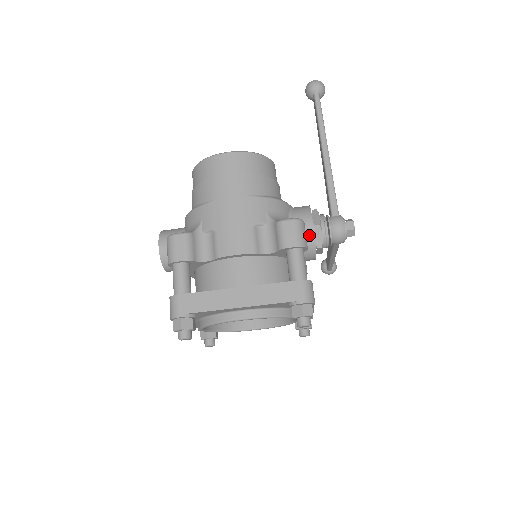
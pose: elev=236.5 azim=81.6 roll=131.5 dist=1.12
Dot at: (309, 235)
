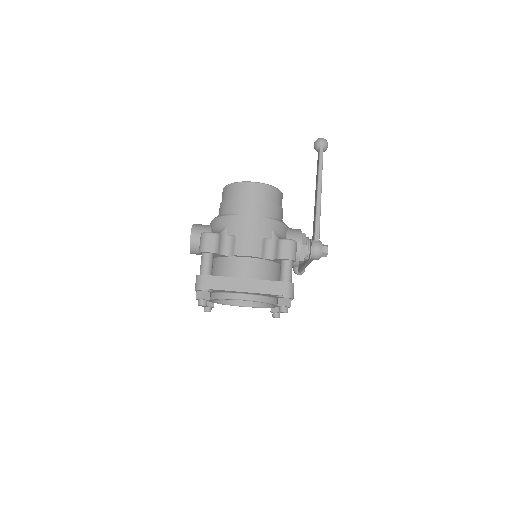
Dot at: (297, 251)
